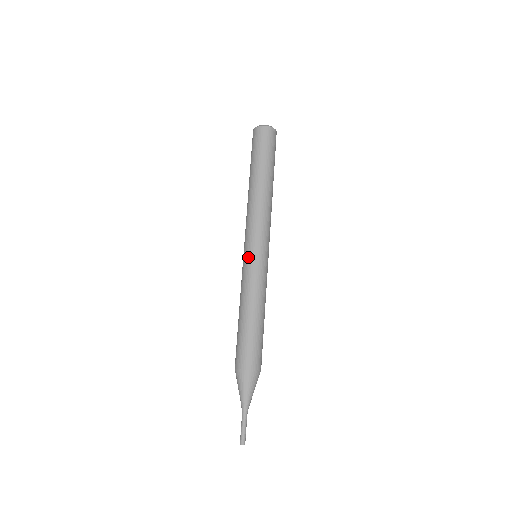
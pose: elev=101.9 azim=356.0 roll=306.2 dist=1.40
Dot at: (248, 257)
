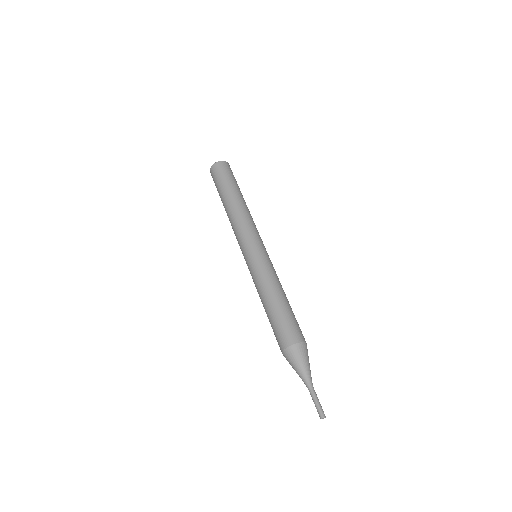
Dot at: (246, 259)
